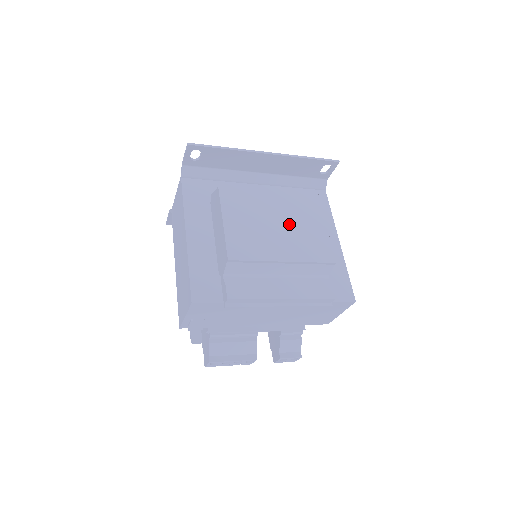
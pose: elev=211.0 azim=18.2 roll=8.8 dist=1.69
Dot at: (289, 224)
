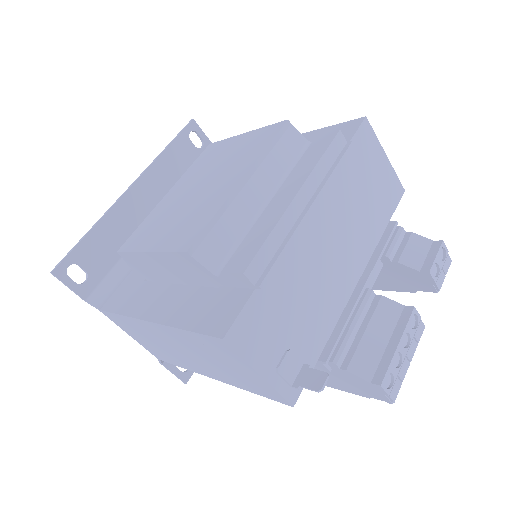
Dot at: (210, 174)
